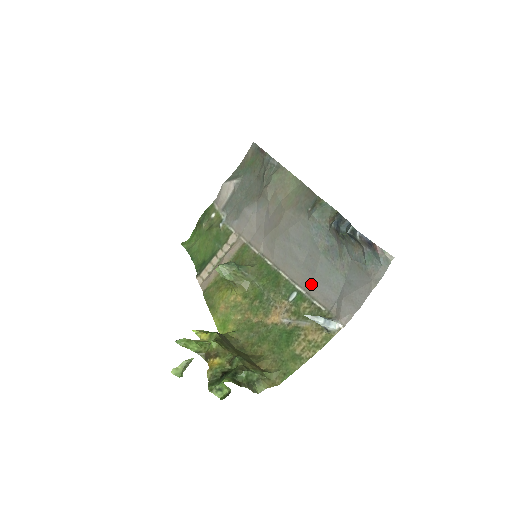
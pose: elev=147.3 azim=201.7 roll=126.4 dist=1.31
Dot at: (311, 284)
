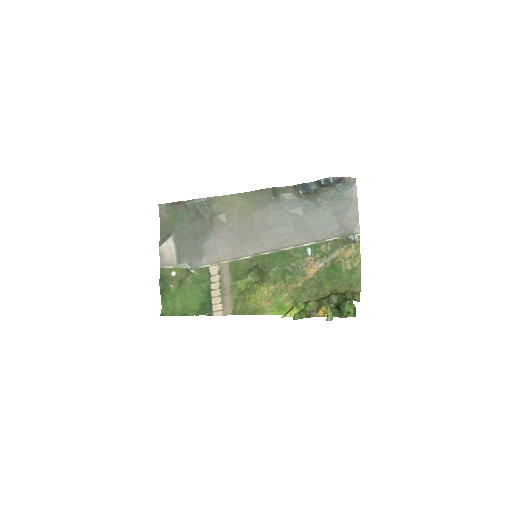
Dot at: (314, 235)
